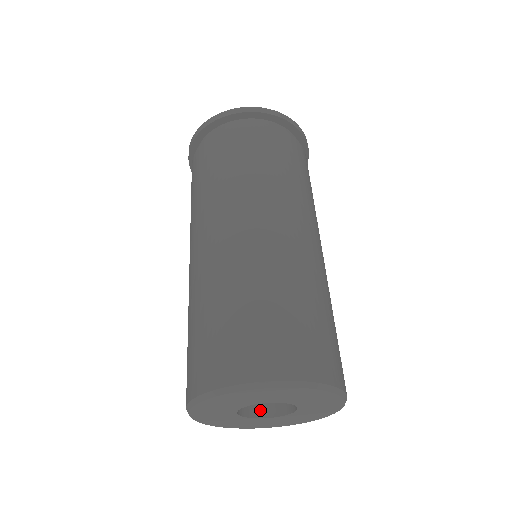
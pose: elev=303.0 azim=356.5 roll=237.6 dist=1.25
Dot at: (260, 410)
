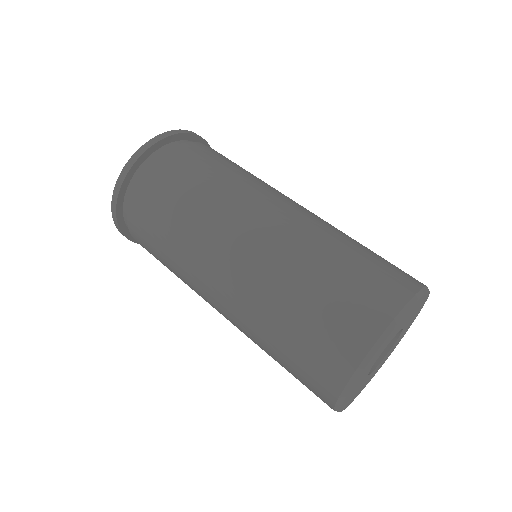
Dot at: occluded
